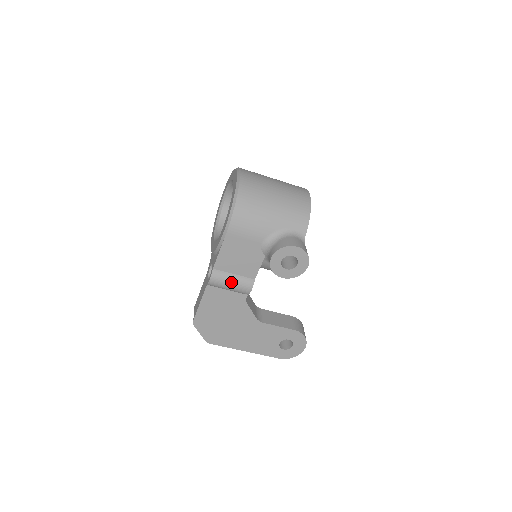
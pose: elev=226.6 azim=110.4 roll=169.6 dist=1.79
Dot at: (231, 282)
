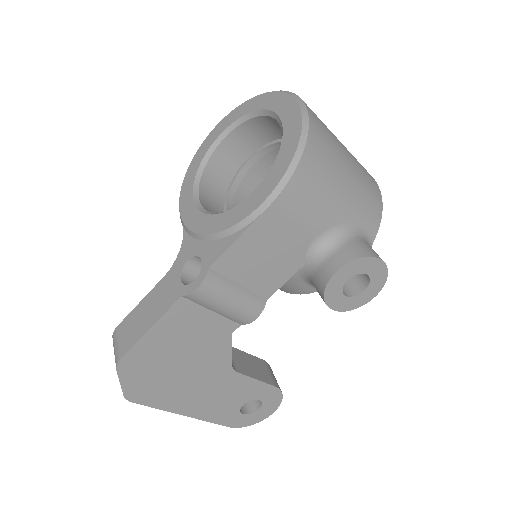
Dot at: (231, 299)
